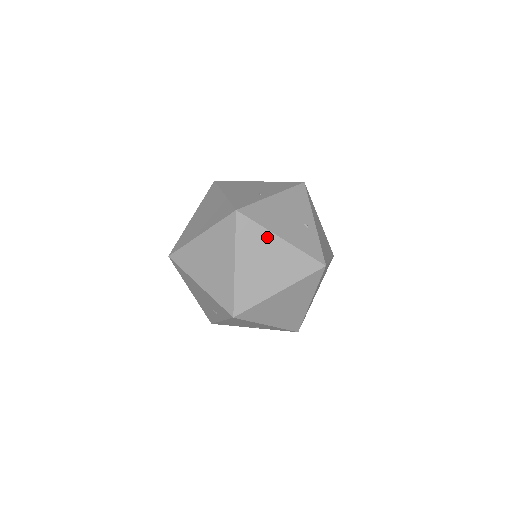
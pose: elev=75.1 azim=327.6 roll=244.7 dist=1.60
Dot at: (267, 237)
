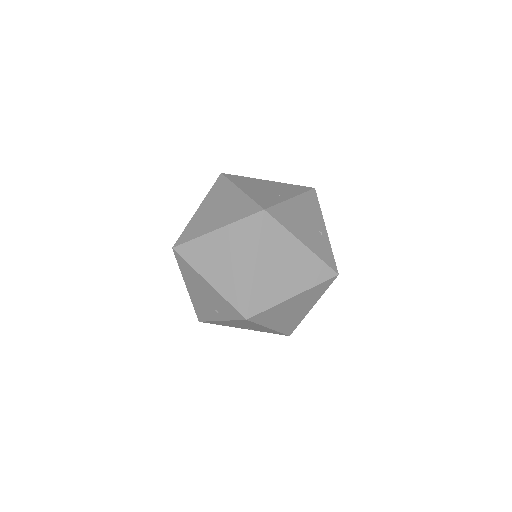
Dot at: (290, 240)
